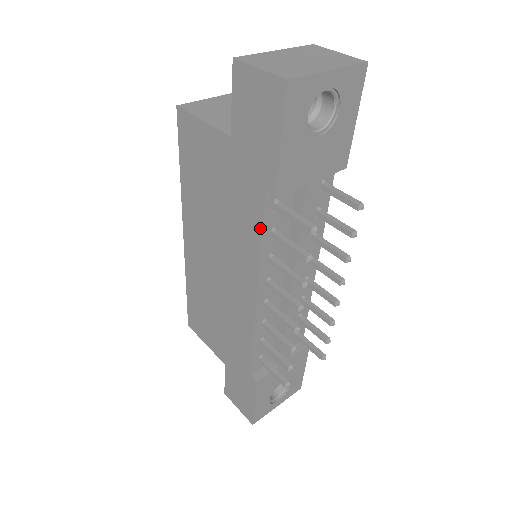
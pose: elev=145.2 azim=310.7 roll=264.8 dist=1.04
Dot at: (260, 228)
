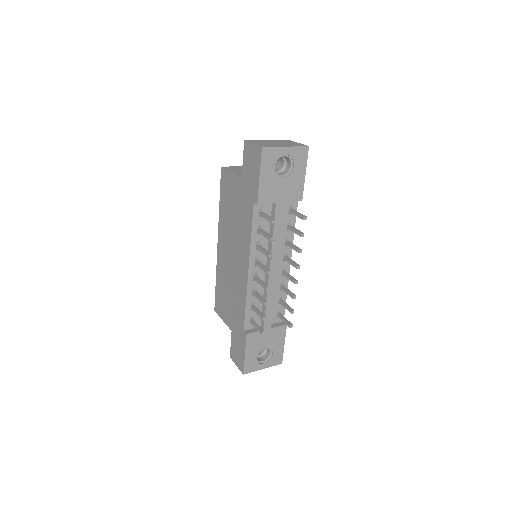
Dot at: (251, 224)
